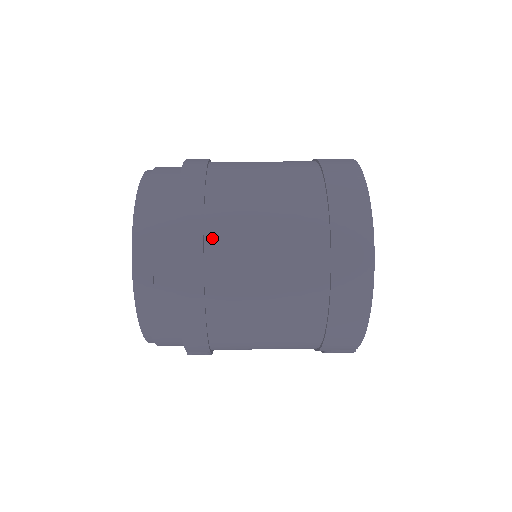
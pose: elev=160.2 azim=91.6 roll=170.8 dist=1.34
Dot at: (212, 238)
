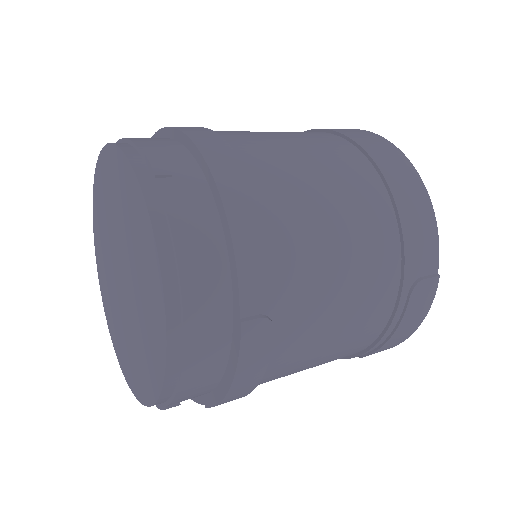
Dot at: (222, 134)
